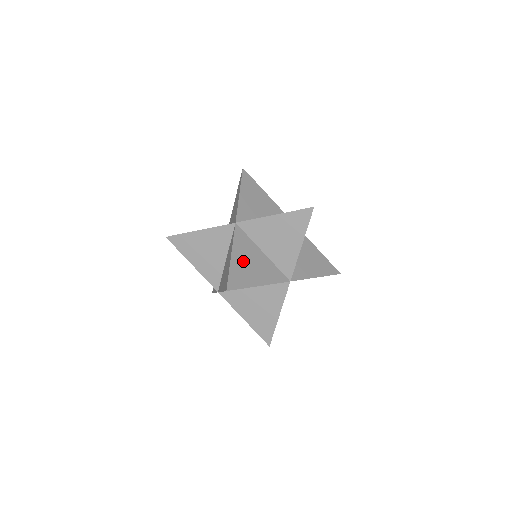
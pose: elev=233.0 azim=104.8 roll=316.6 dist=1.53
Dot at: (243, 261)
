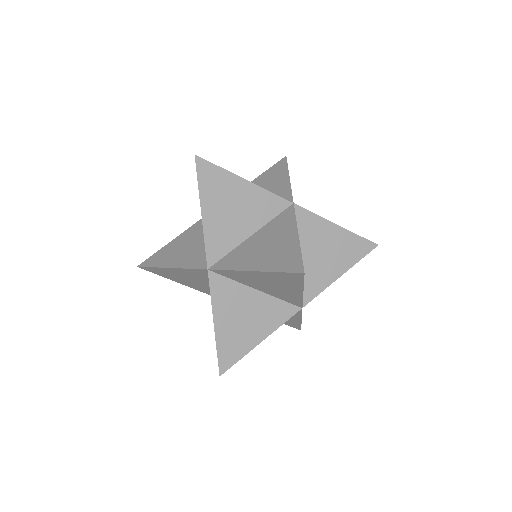
Dot at: (232, 322)
